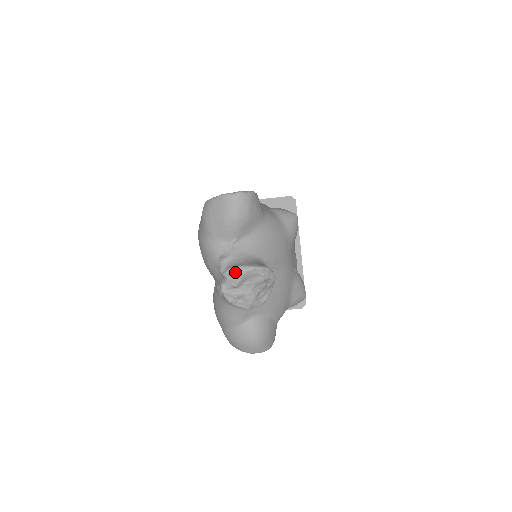
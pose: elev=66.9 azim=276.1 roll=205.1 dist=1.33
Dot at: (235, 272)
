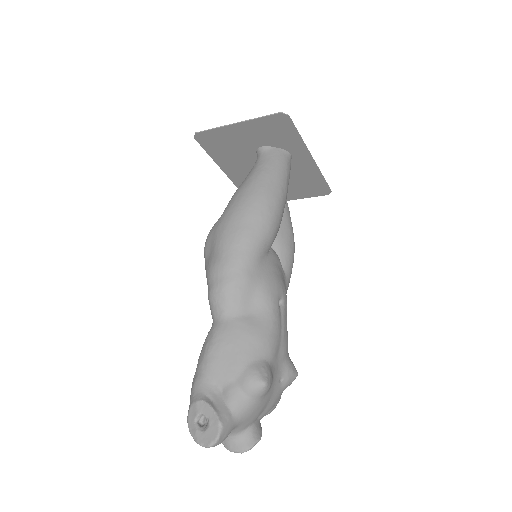
Dot at: (231, 451)
